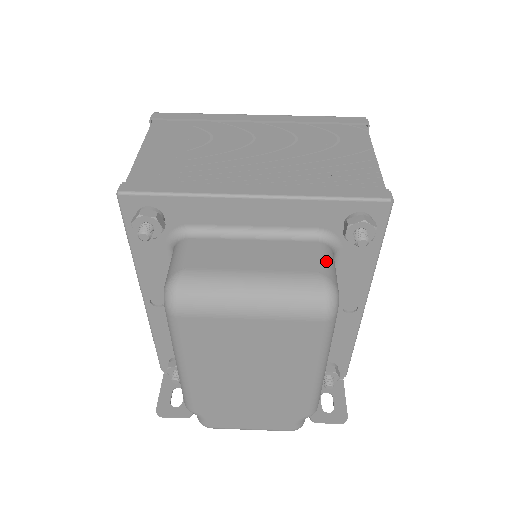
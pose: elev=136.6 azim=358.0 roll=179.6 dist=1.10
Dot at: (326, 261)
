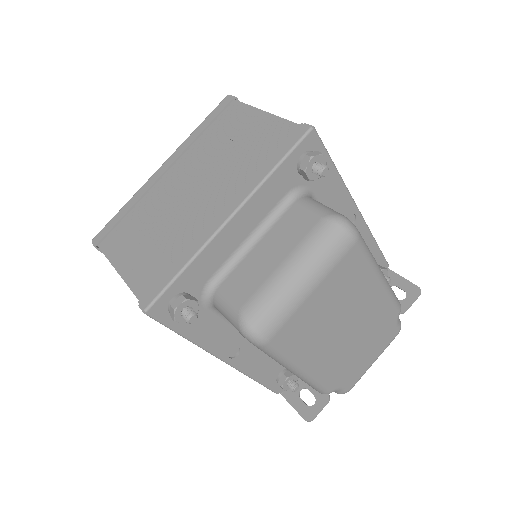
Dot at: (315, 207)
